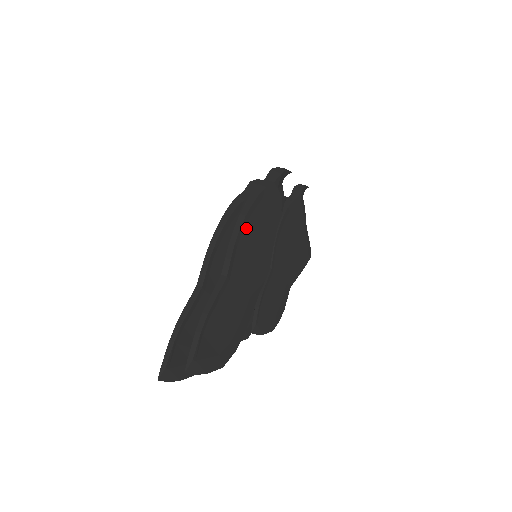
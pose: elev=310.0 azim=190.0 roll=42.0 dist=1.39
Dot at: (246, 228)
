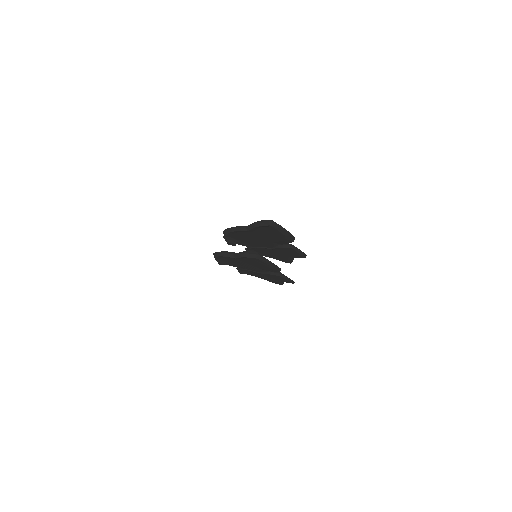
Dot at: occluded
